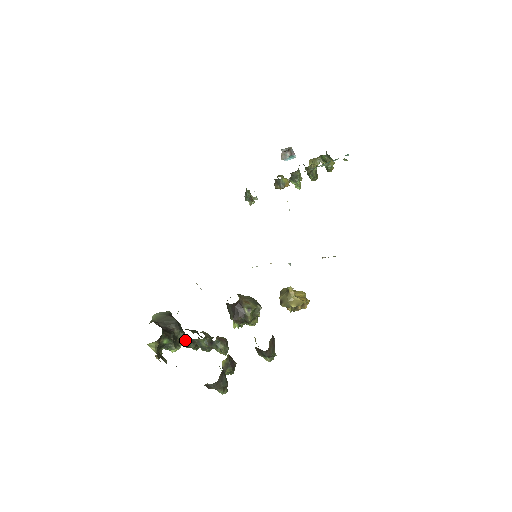
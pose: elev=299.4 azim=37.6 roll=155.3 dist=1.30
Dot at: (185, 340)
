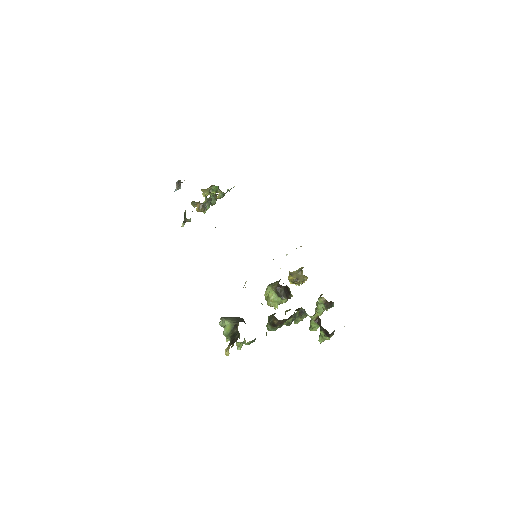
Dot at: occluded
